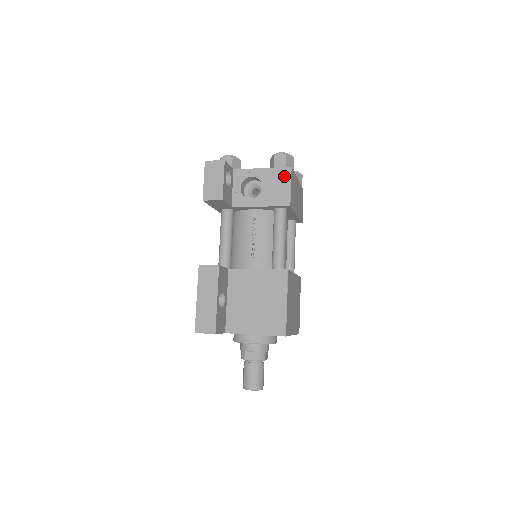
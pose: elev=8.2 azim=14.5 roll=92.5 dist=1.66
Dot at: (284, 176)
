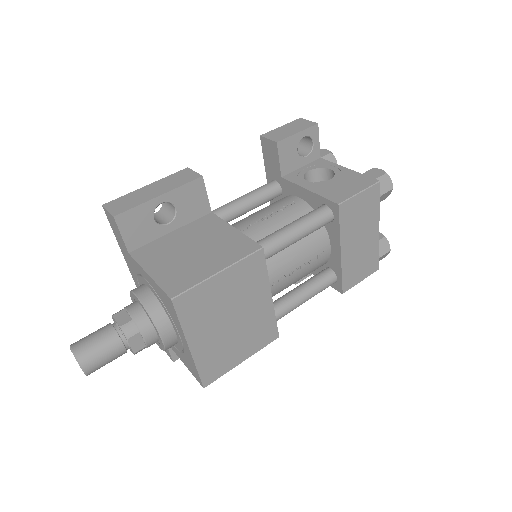
Dot at: (363, 183)
